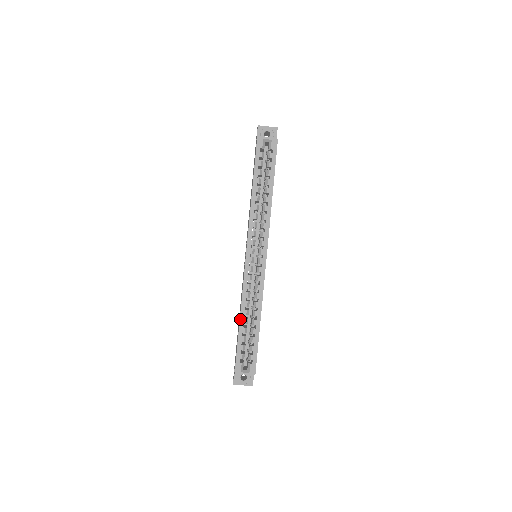
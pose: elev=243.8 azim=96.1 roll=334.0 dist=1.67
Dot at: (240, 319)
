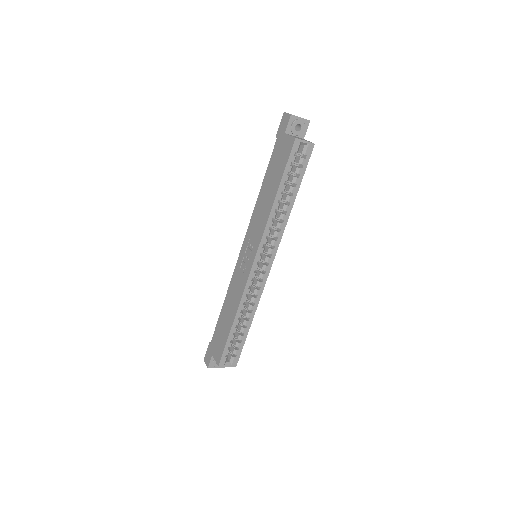
Dot at: (234, 321)
